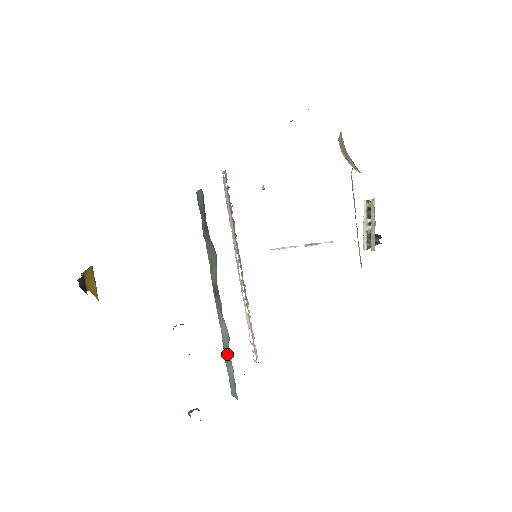
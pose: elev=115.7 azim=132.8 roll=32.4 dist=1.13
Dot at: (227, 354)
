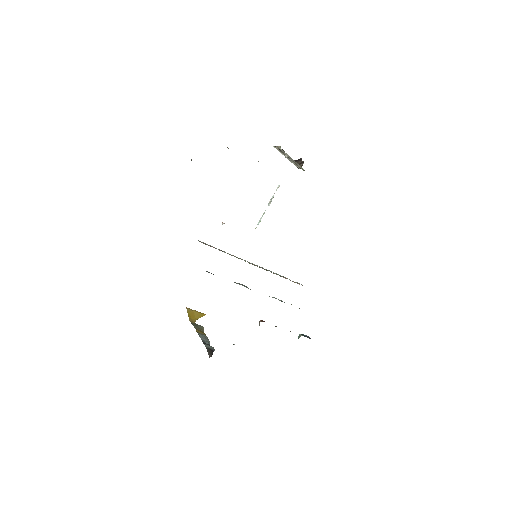
Dot at: occluded
